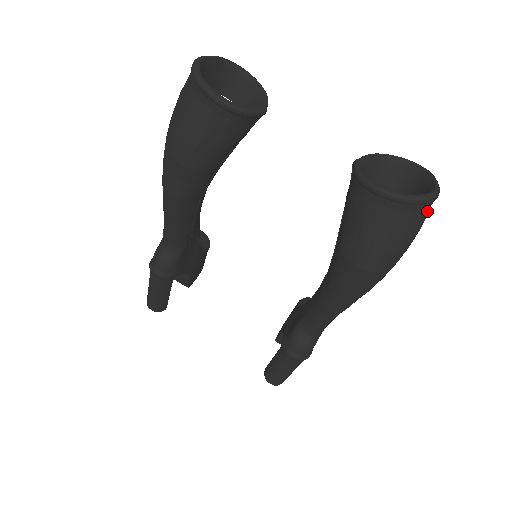
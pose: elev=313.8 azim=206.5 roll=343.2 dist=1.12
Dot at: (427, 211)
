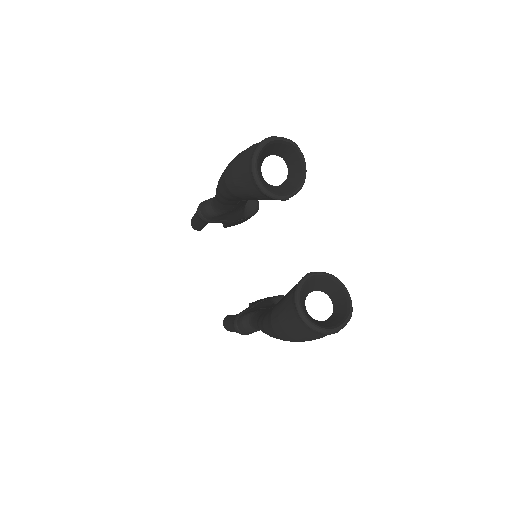
Dot at: (323, 335)
